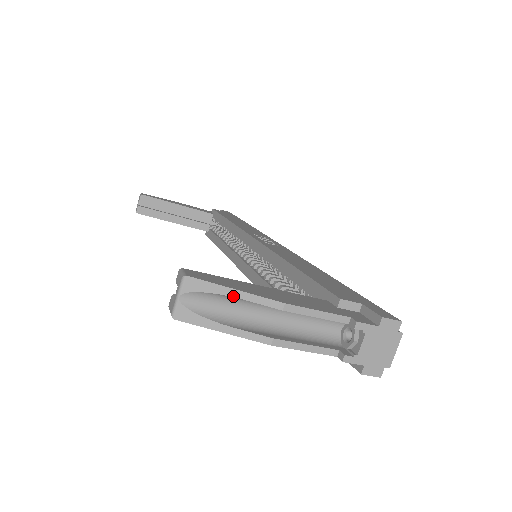
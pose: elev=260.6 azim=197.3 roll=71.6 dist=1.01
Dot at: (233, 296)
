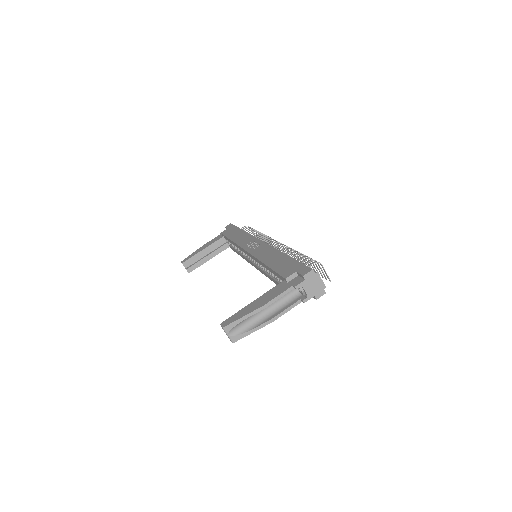
Dot at: (244, 319)
